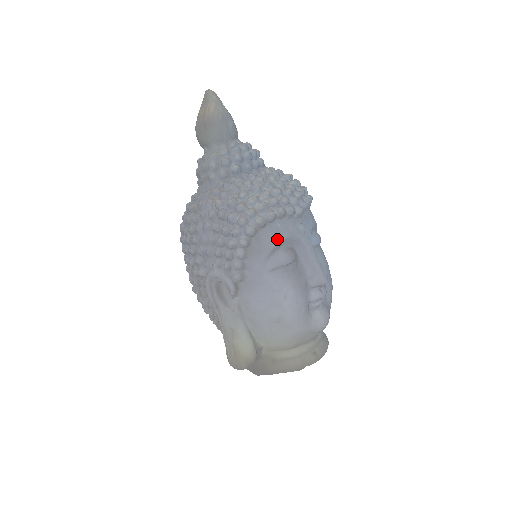
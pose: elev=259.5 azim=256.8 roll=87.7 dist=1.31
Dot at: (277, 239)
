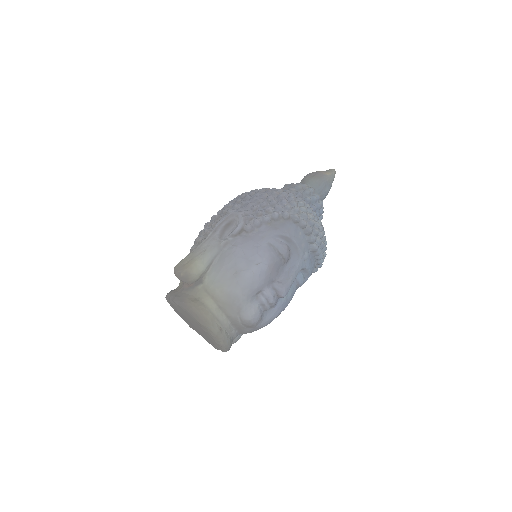
Dot at: (292, 236)
